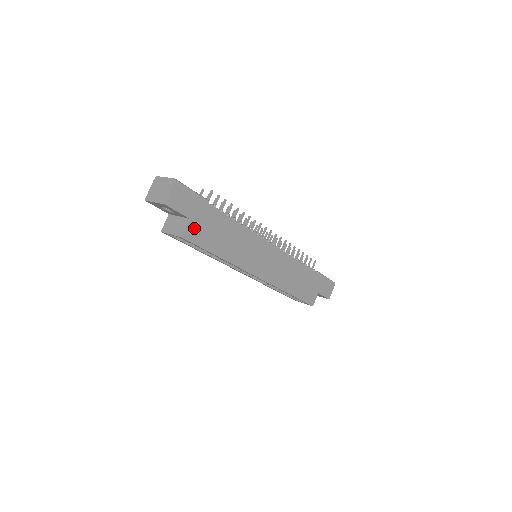
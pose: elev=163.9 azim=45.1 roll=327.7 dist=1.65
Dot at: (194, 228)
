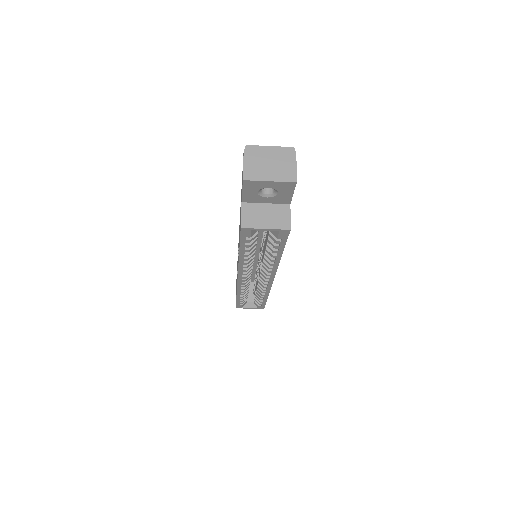
Dot at: occluded
